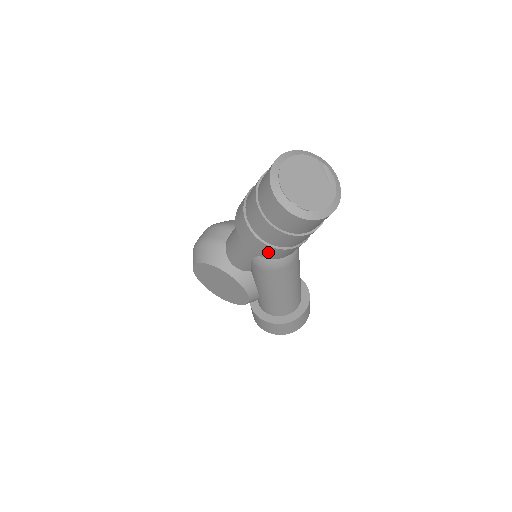
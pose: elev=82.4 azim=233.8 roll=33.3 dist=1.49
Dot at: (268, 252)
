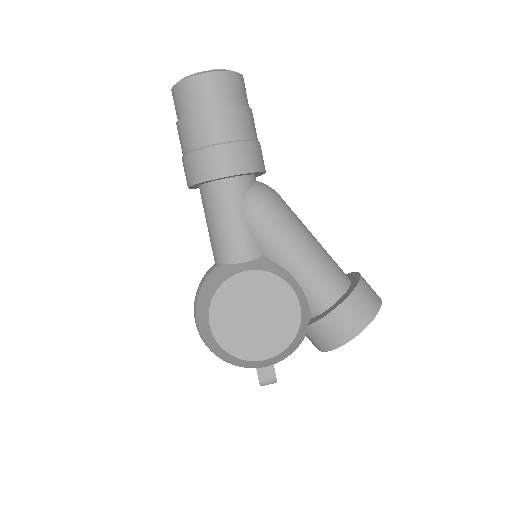
Dot at: (238, 158)
